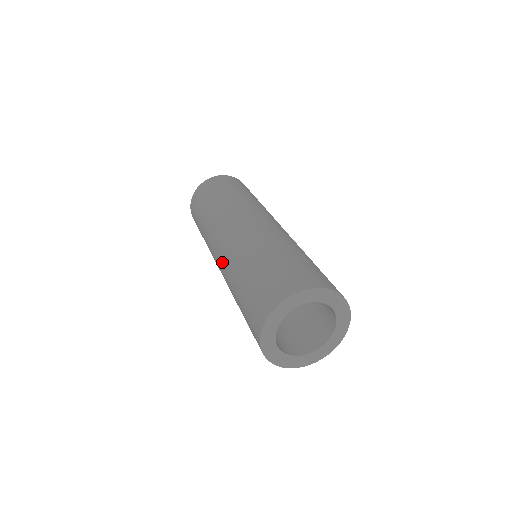
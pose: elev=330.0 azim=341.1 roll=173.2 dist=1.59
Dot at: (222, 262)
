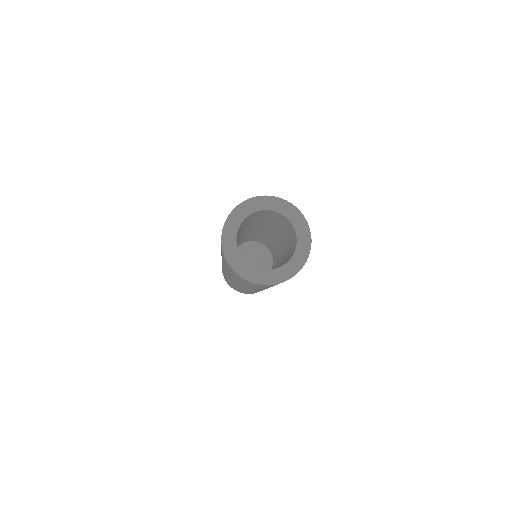
Dot at: occluded
